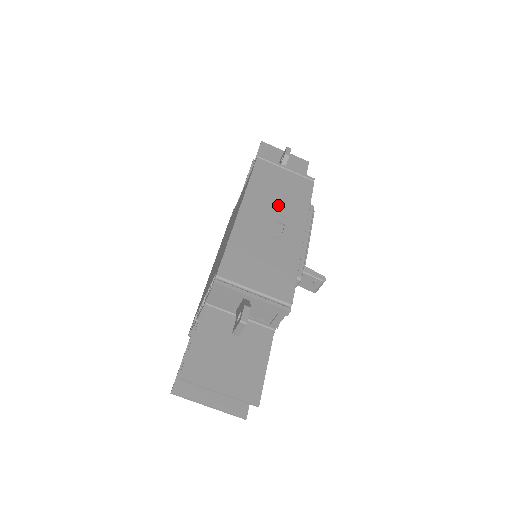
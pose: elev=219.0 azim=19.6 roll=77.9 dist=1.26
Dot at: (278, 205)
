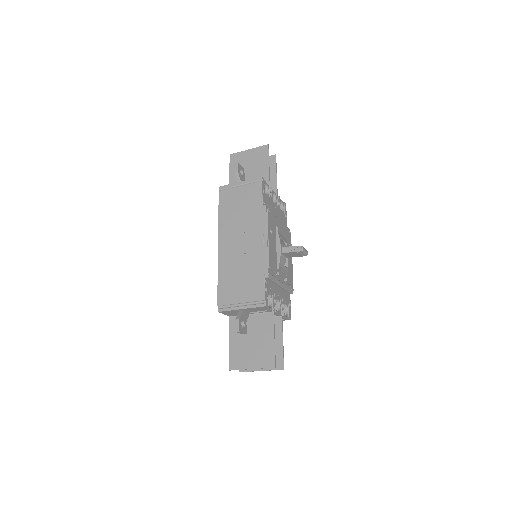
Dot at: (241, 224)
